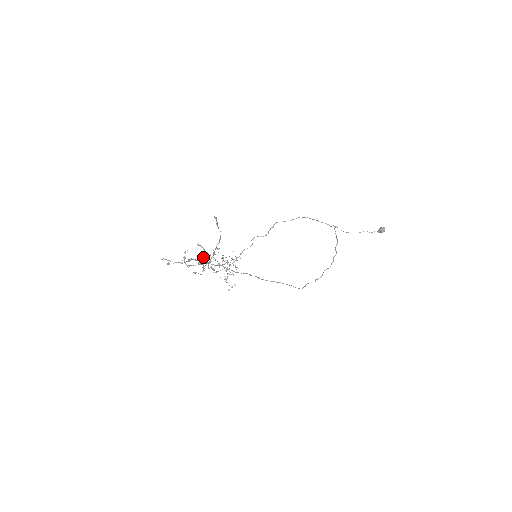
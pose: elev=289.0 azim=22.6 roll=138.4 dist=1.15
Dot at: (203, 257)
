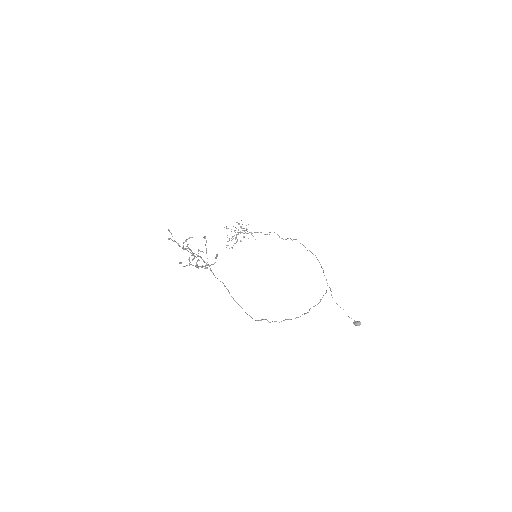
Dot at: occluded
